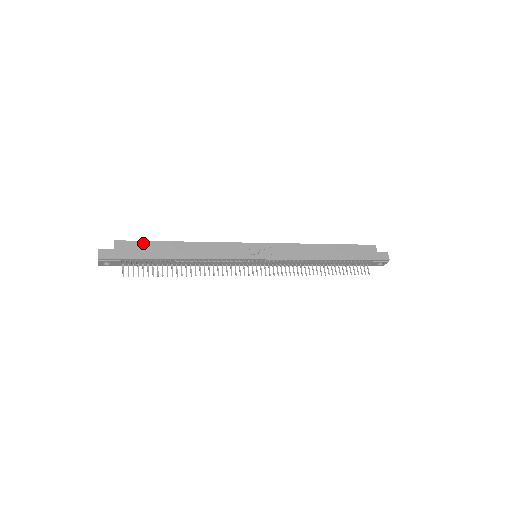
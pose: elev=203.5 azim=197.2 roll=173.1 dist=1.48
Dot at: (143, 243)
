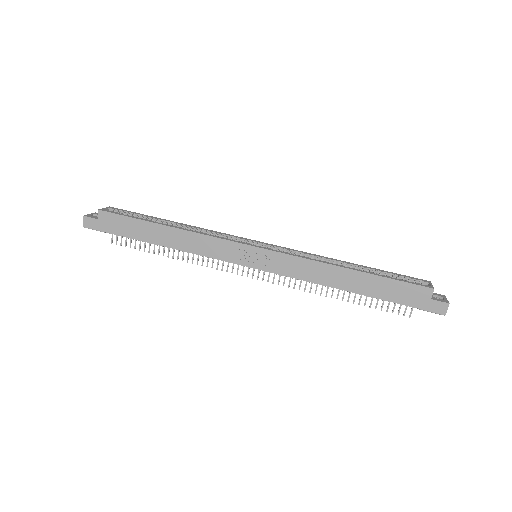
Dot at: (126, 219)
